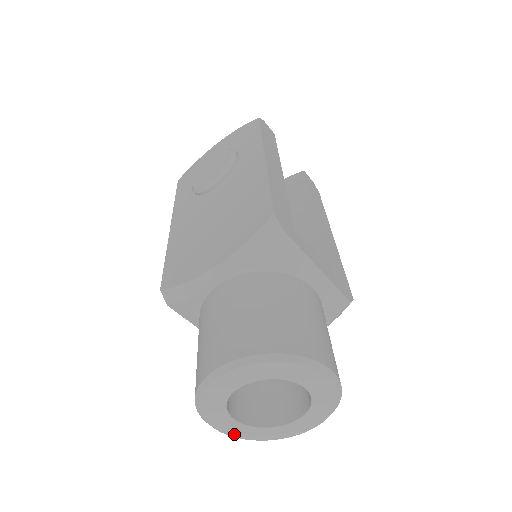
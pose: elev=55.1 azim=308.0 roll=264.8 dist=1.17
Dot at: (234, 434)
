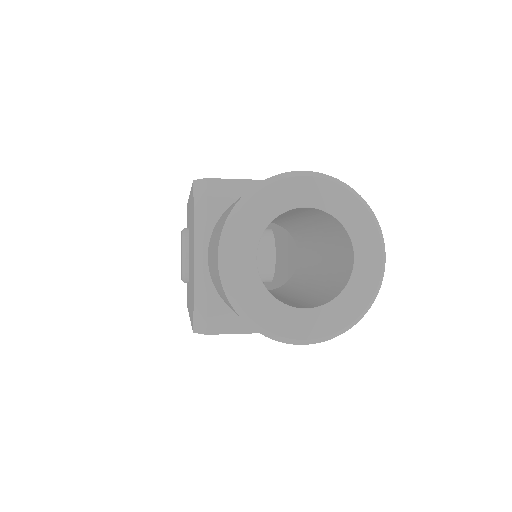
Dot at: (327, 330)
